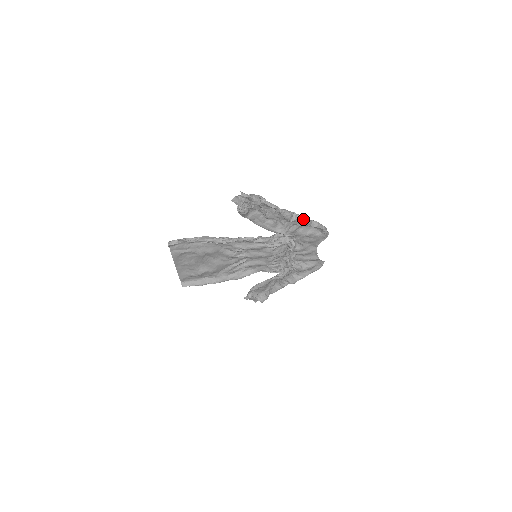
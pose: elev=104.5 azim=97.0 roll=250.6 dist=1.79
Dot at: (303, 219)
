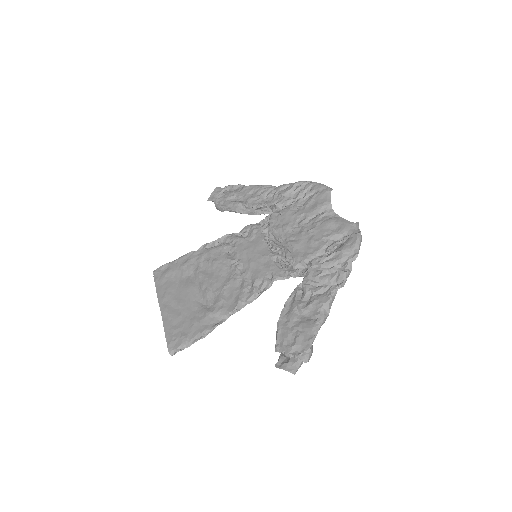
Dot at: occluded
